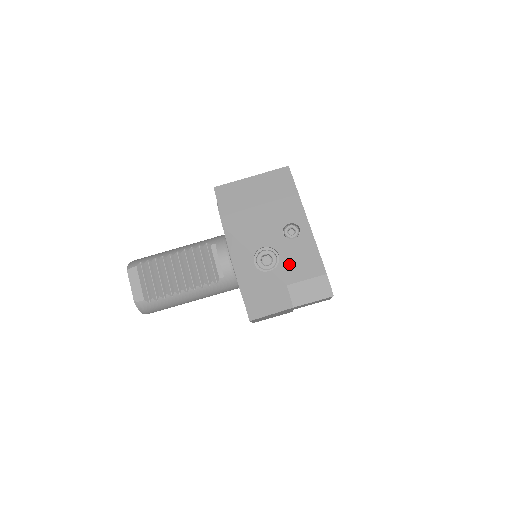
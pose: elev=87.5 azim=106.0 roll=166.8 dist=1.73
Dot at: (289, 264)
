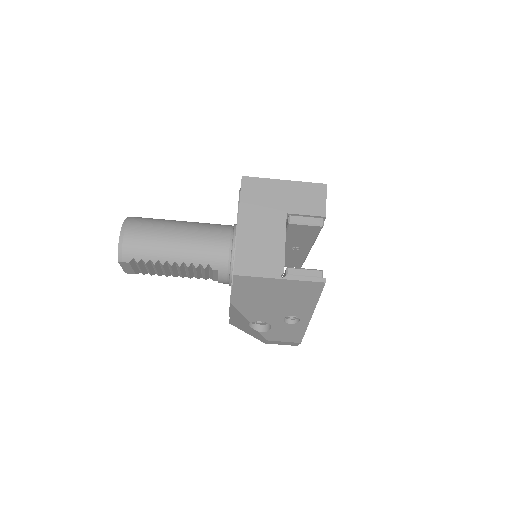
Dot at: (276, 333)
